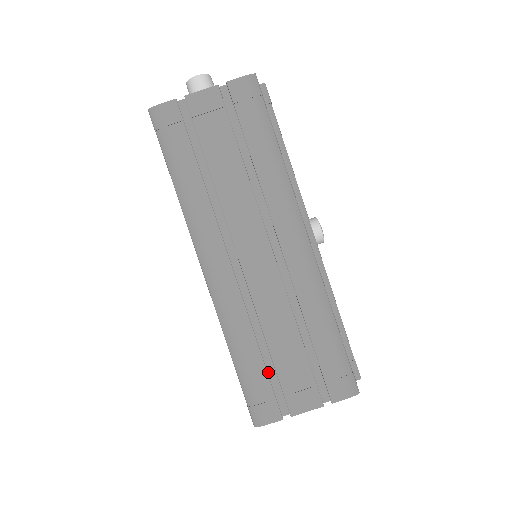
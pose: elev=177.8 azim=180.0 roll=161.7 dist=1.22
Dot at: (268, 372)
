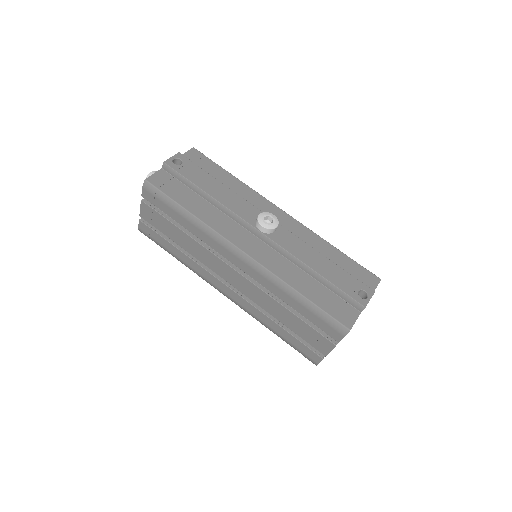
Dot at: occluded
